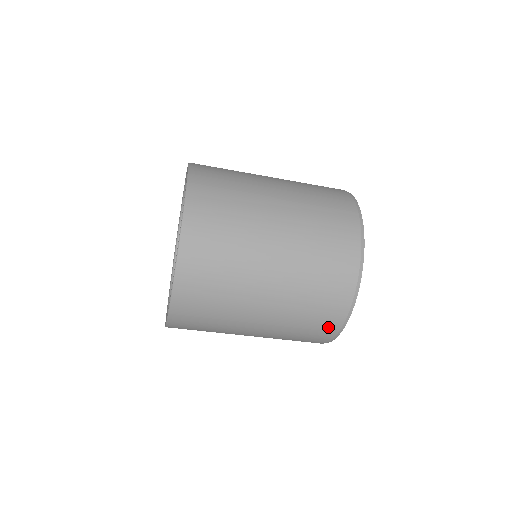
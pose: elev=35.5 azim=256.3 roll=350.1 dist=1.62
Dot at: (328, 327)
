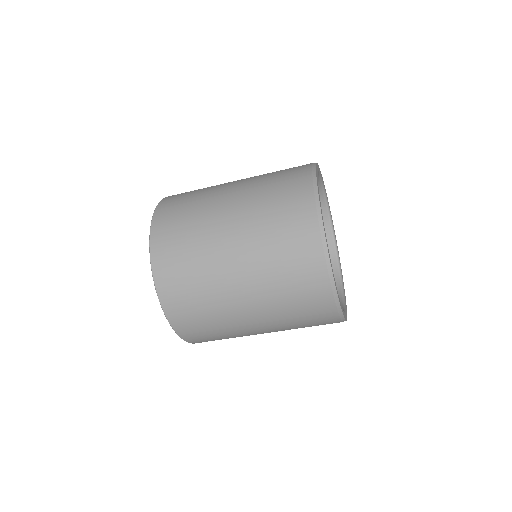
Dot at: (328, 321)
